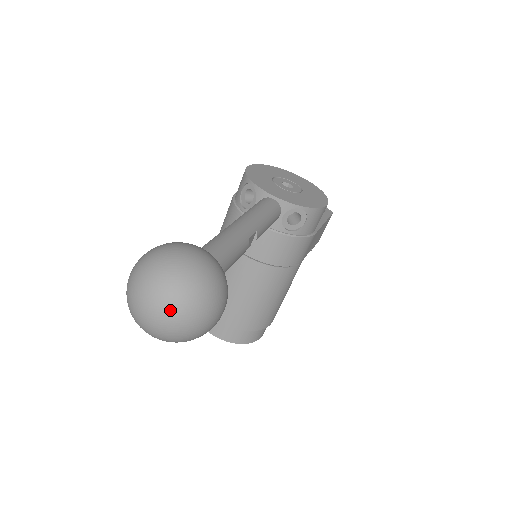
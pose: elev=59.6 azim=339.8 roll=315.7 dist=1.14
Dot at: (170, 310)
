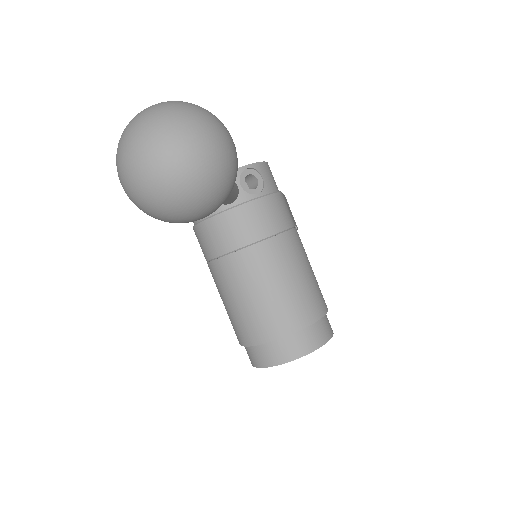
Dot at: (173, 131)
